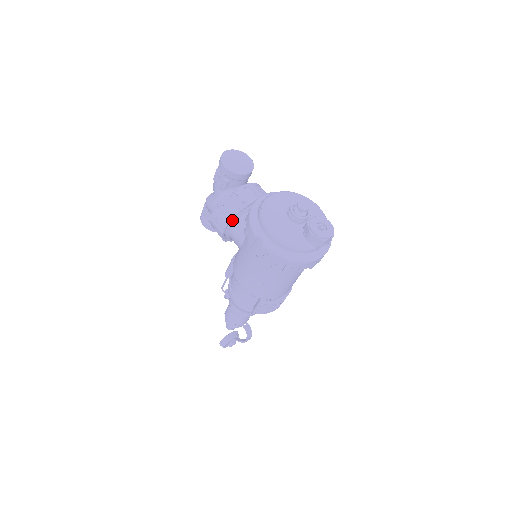
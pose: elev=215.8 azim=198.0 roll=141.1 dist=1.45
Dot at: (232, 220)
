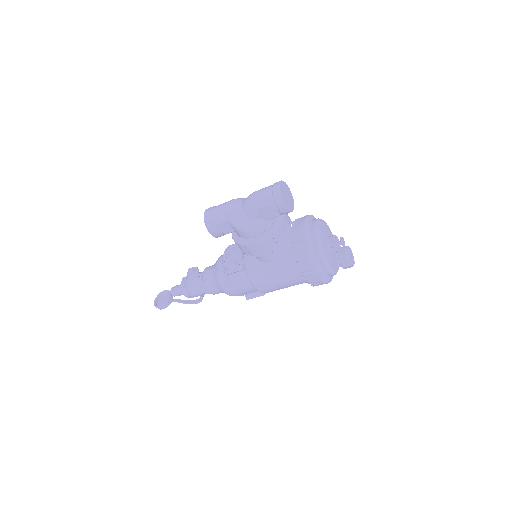
Dot at: (275, 247)
